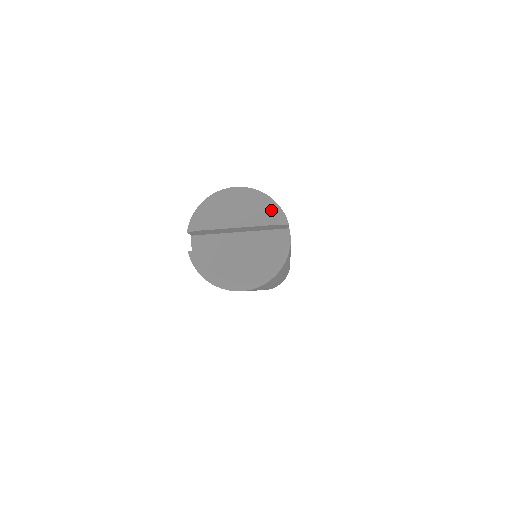
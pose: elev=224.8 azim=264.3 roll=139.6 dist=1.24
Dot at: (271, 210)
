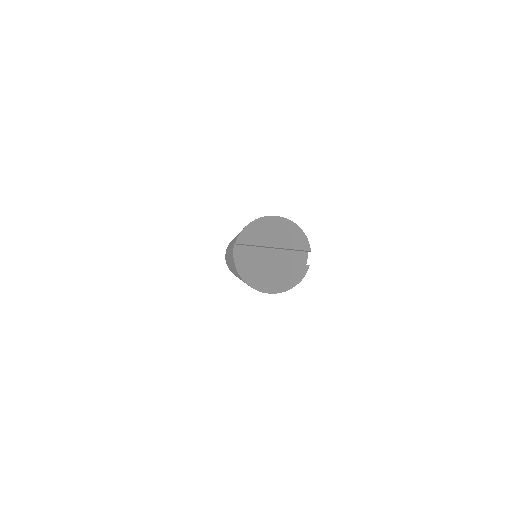
Dot at: (301, 239)
